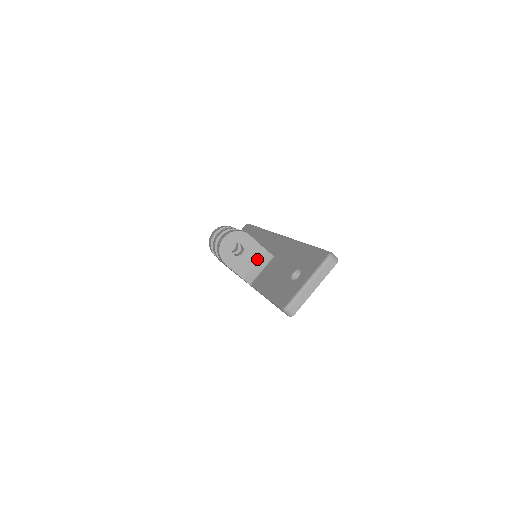
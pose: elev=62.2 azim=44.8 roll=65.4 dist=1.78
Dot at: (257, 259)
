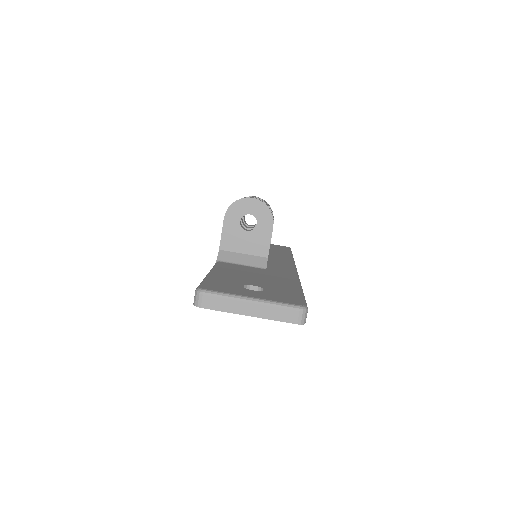
Dot at: (251, 252)
